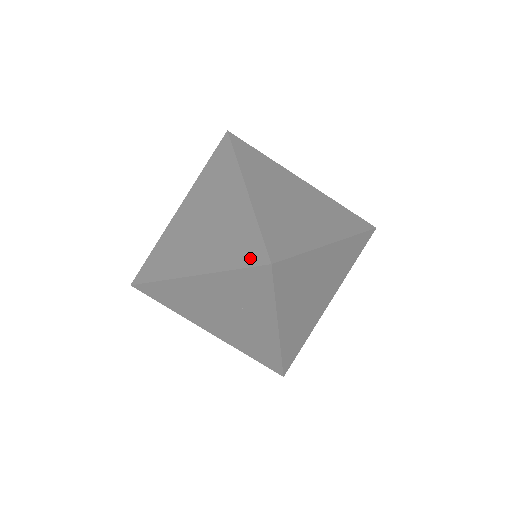
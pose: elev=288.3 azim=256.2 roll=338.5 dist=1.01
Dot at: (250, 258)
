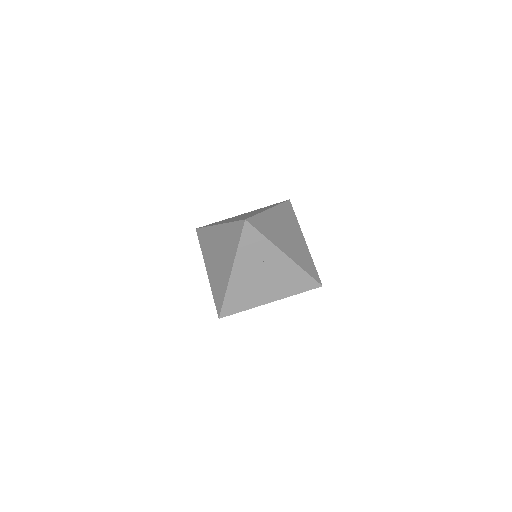
Dot at: (239, 231)
